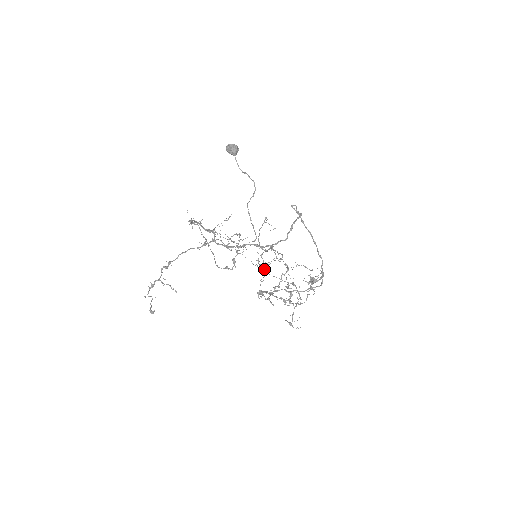
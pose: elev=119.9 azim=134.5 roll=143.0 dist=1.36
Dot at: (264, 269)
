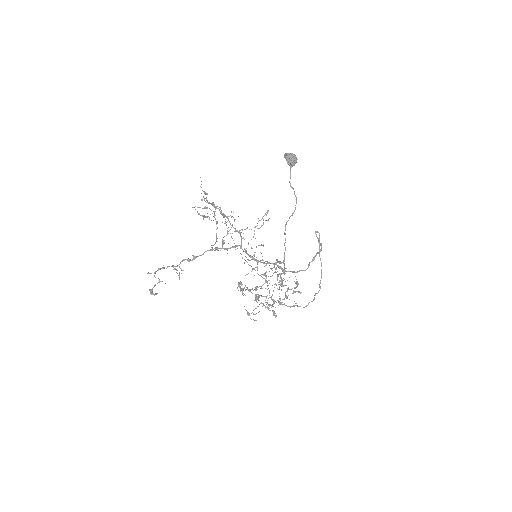
Dot at: (261, 274)
